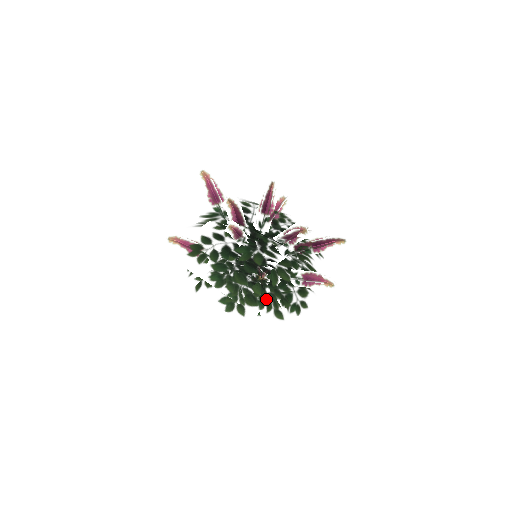
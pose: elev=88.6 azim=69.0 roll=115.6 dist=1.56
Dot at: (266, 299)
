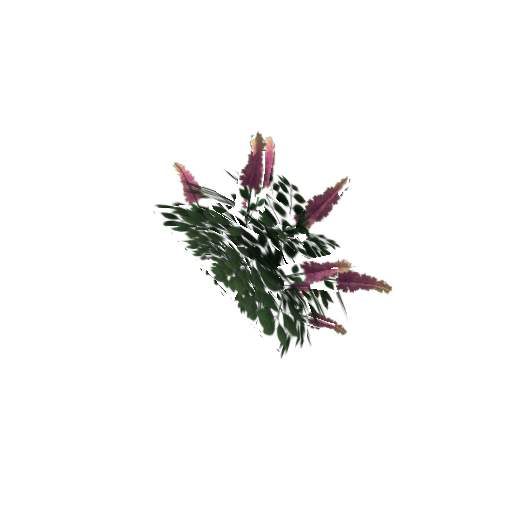
Dot at: (237, 242)
